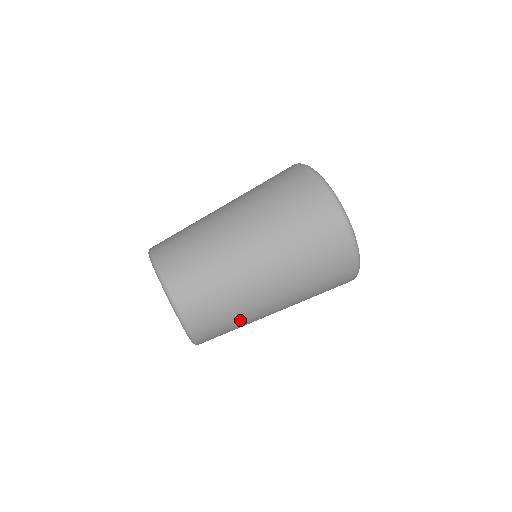
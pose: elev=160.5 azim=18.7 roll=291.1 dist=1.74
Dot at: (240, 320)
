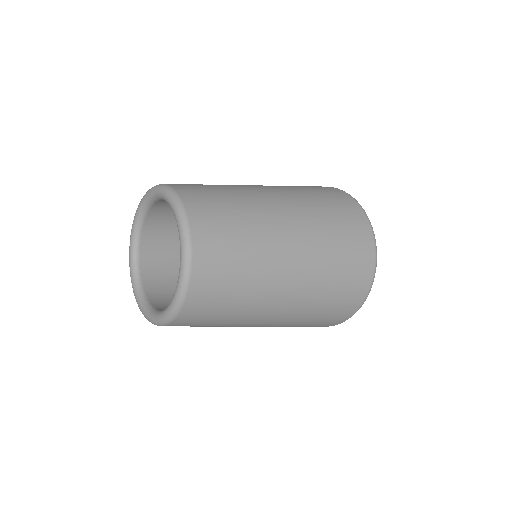
Dot at: (244, 296)
